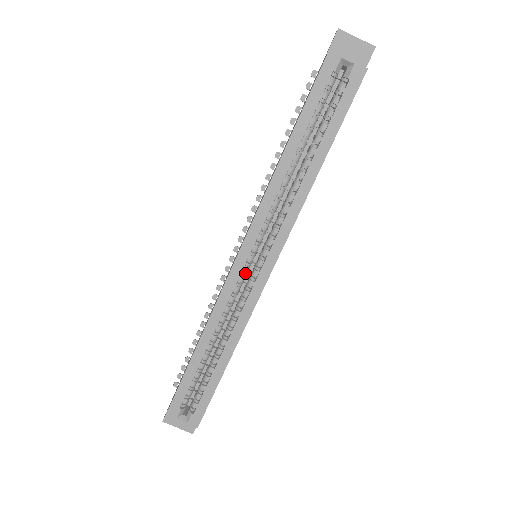
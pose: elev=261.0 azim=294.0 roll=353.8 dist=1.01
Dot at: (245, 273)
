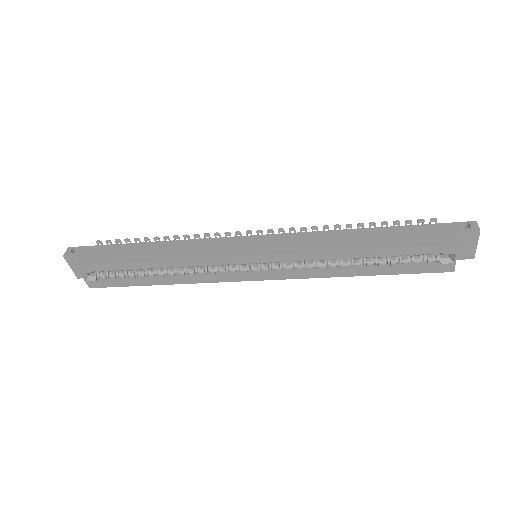
Dot at: occluded
